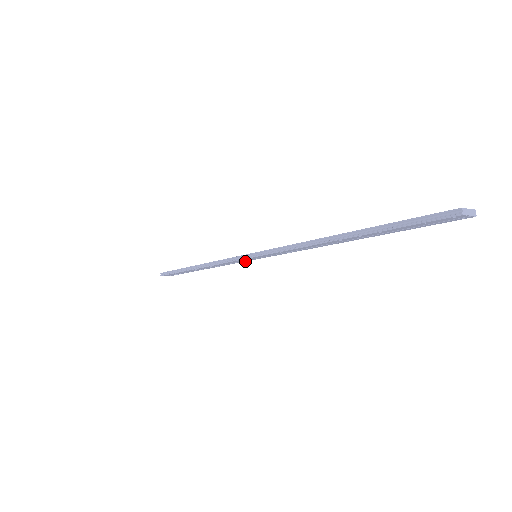
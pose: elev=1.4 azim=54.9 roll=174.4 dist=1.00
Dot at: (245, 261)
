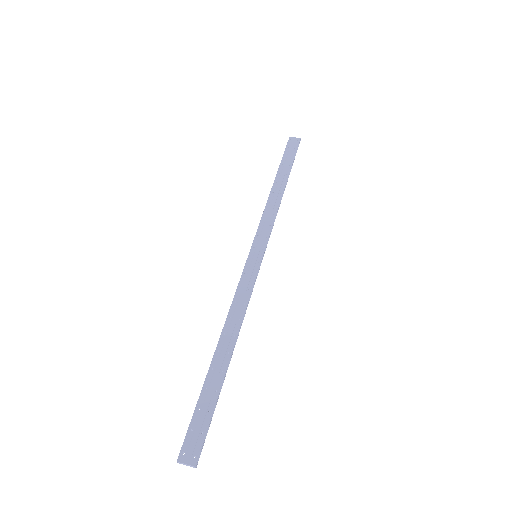
Dot at: (268, 238)
